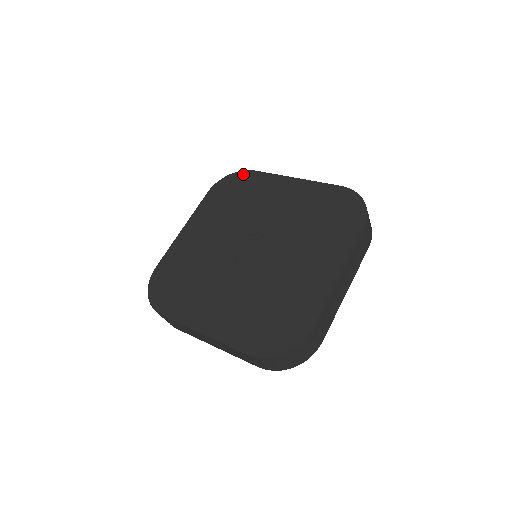
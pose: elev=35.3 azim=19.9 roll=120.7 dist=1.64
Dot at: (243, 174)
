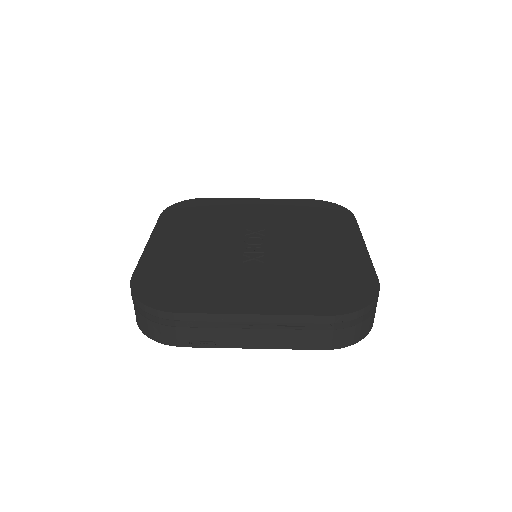
Dot at: (196, 200)
